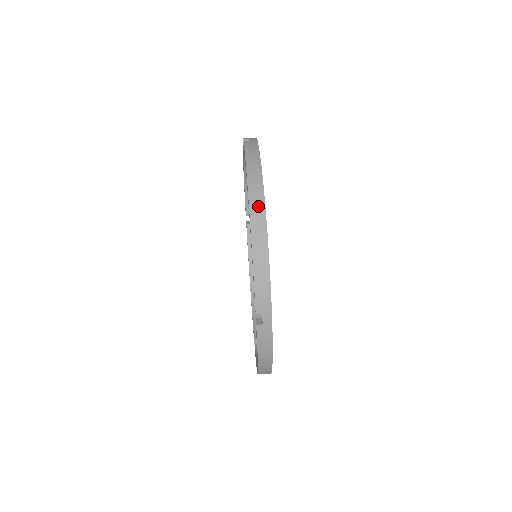
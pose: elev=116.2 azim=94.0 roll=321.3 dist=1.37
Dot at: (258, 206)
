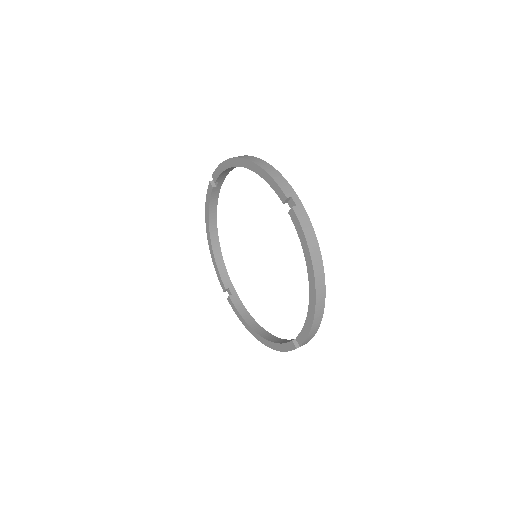
Dot at: (248, 157)
